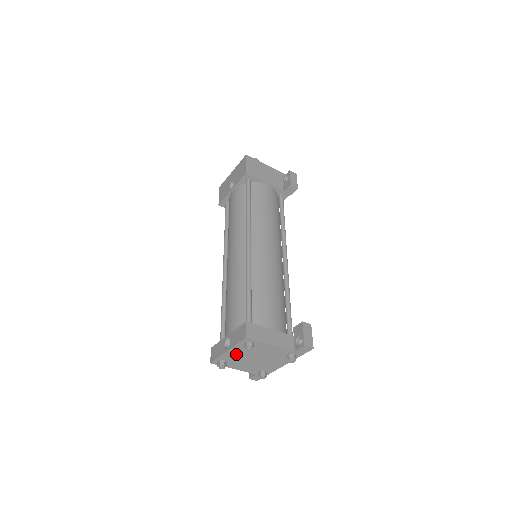
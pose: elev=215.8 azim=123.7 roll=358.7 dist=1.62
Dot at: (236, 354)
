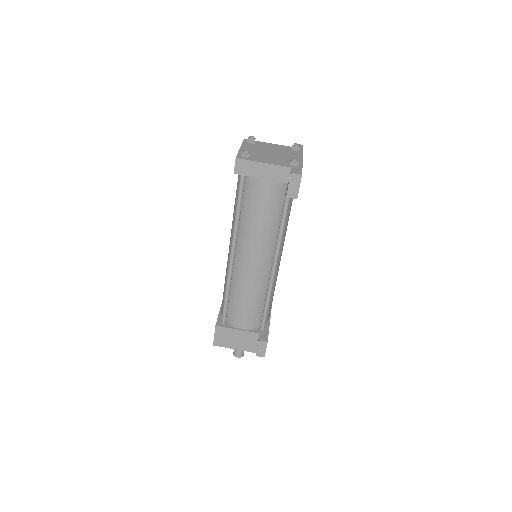
Dot at: (250, 150)
